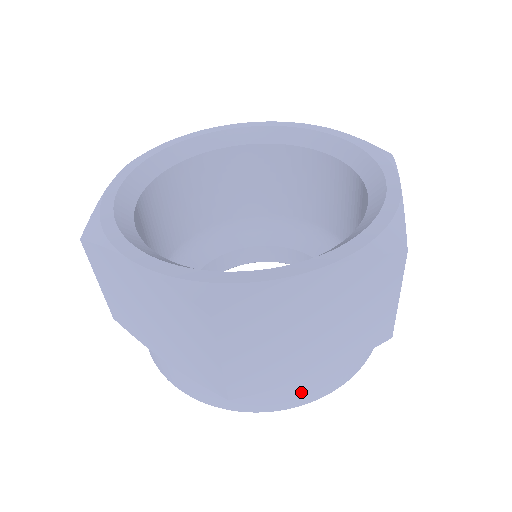
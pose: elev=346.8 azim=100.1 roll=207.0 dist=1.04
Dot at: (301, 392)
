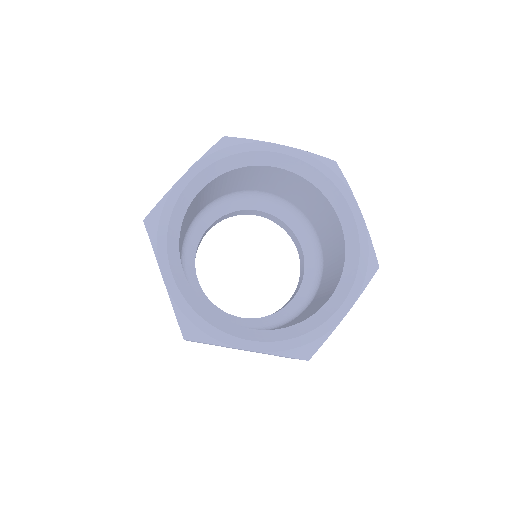
Dot at: occluded
